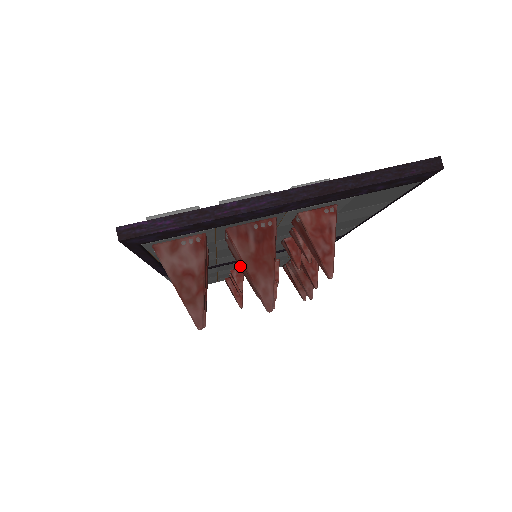
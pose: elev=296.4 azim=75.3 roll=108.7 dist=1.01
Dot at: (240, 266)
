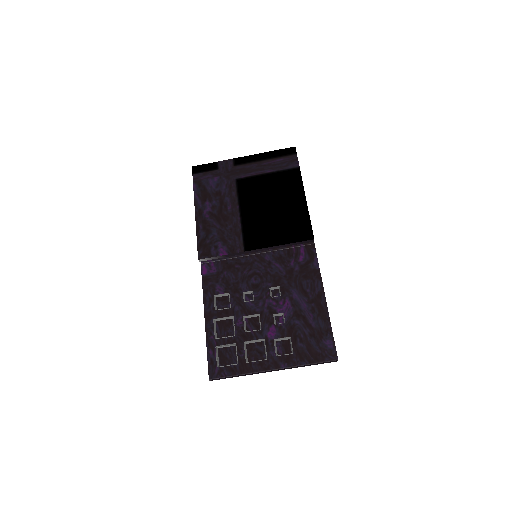
Dot at: occluded
